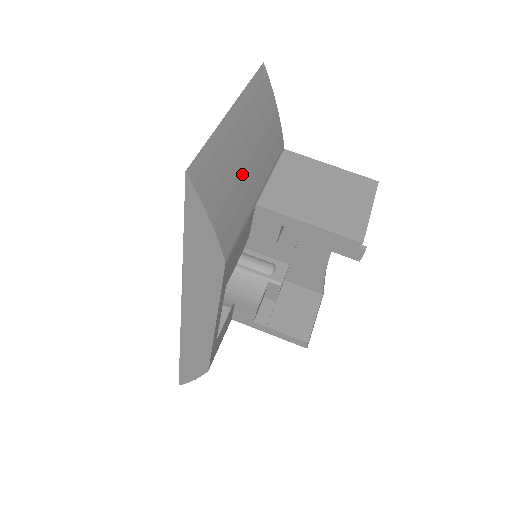
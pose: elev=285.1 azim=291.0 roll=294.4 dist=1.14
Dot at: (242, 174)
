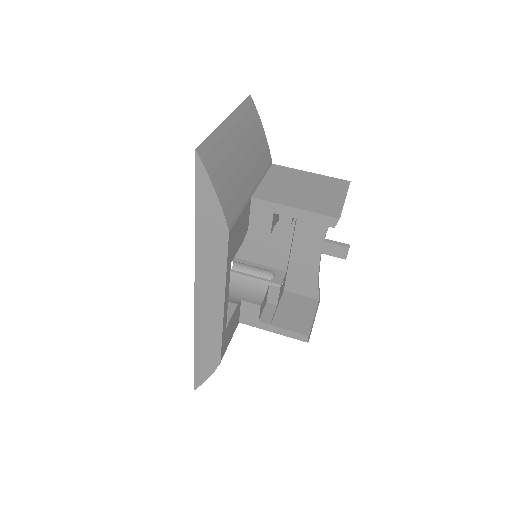
Dot at: (238, 167)
